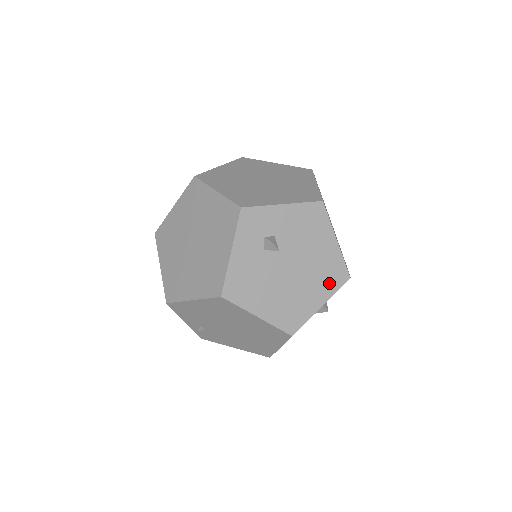
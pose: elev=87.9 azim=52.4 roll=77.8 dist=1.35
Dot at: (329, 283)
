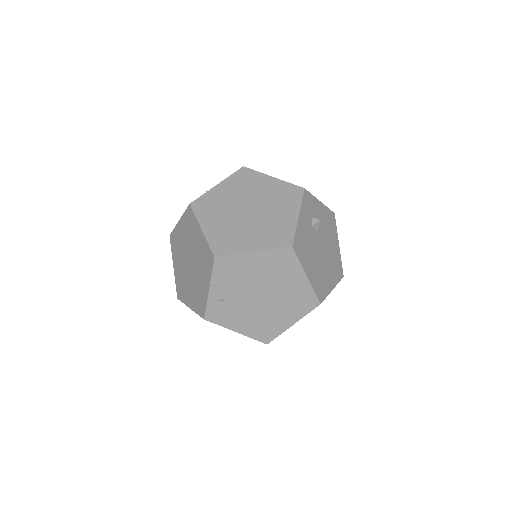
Dot at: (336, 273)
